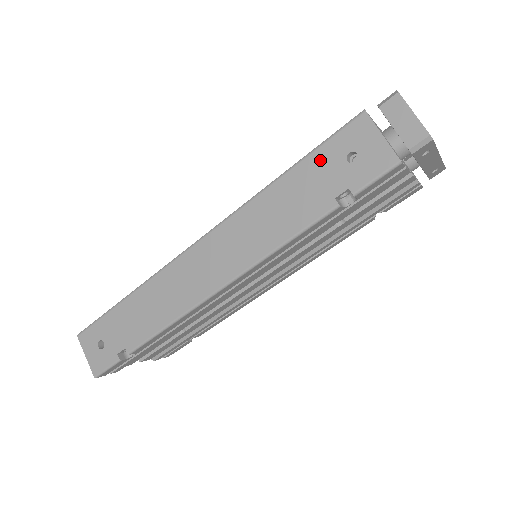
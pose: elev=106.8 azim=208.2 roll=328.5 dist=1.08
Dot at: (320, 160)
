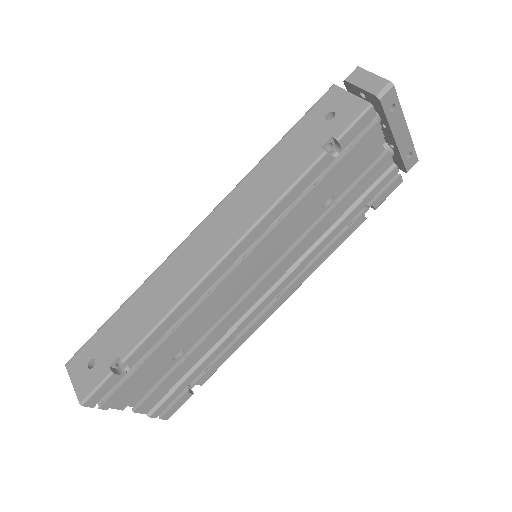
Dot at: (303, 127)
